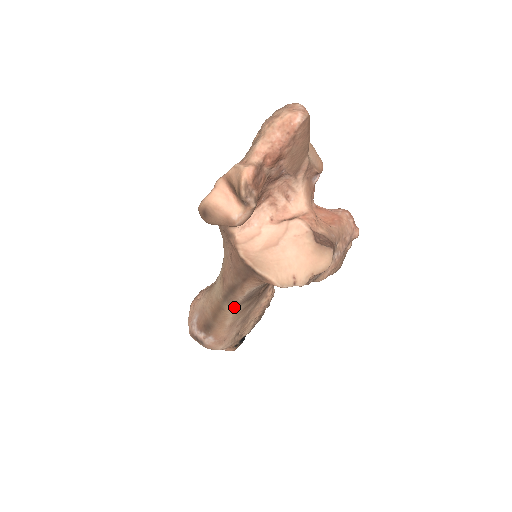
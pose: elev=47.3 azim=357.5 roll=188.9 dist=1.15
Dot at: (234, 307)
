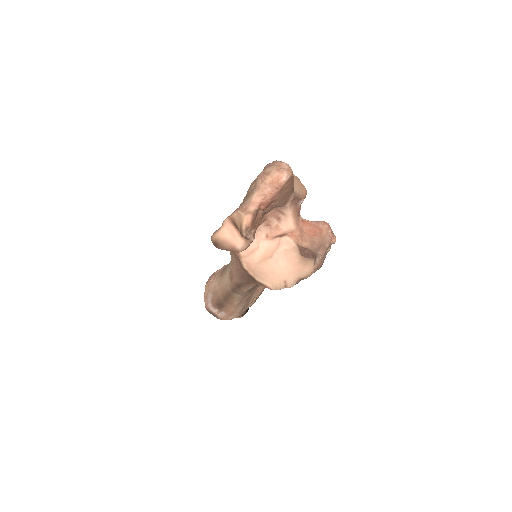
Dot at: (240, 295)
